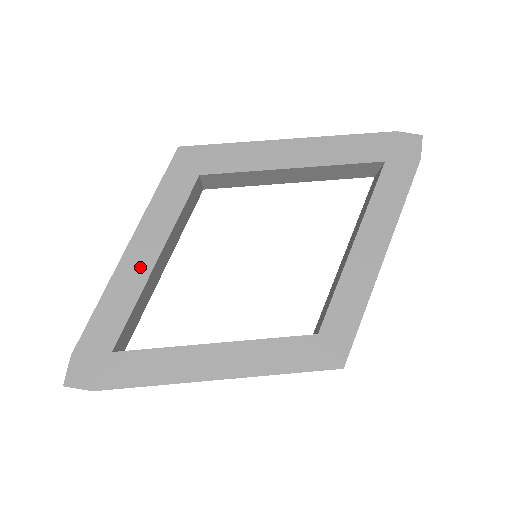
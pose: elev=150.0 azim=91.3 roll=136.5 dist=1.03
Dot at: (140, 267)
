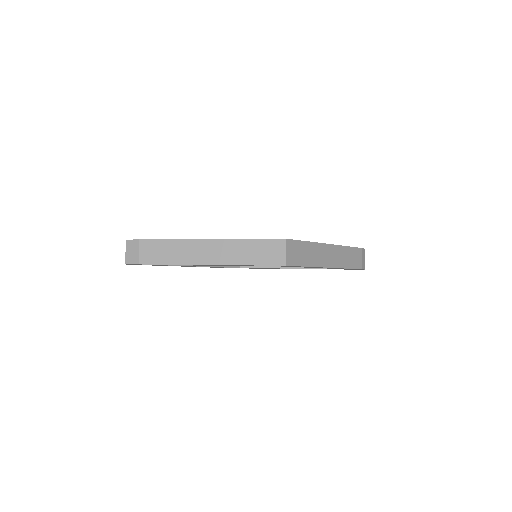
Dot at: occluded
